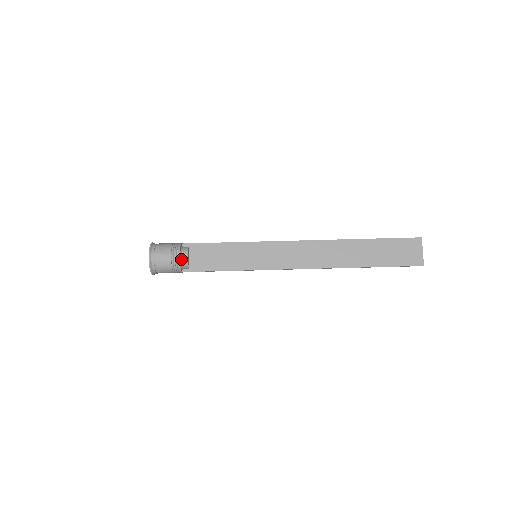
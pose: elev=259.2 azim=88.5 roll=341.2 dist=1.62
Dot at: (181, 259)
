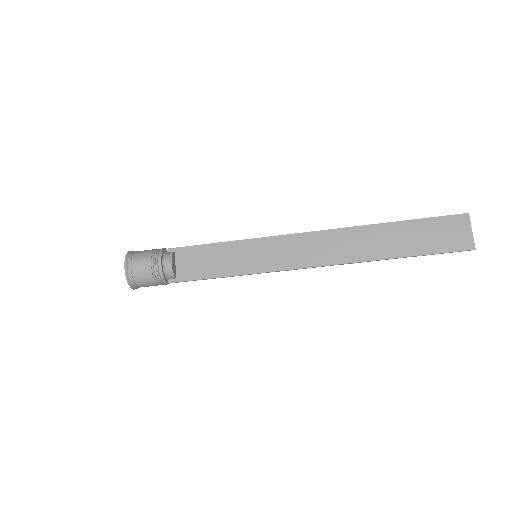
Dot at: (164, 267)
